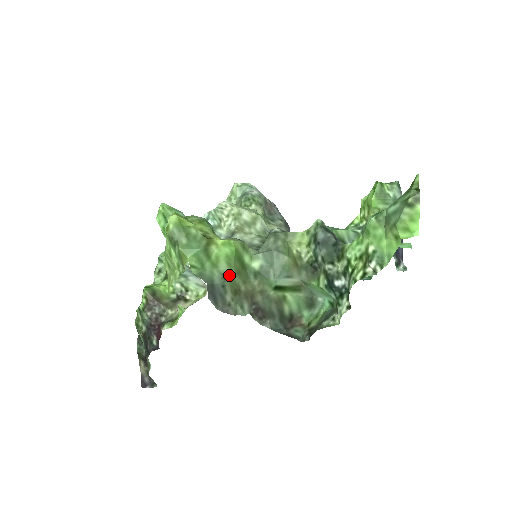
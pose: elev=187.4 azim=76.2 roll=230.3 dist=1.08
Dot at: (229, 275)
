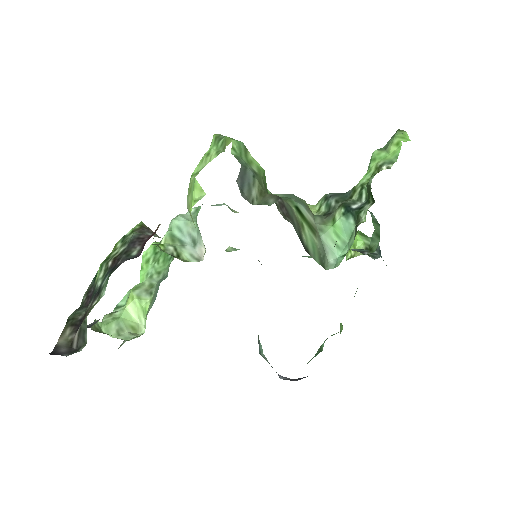
Dot at: (259, 176)
